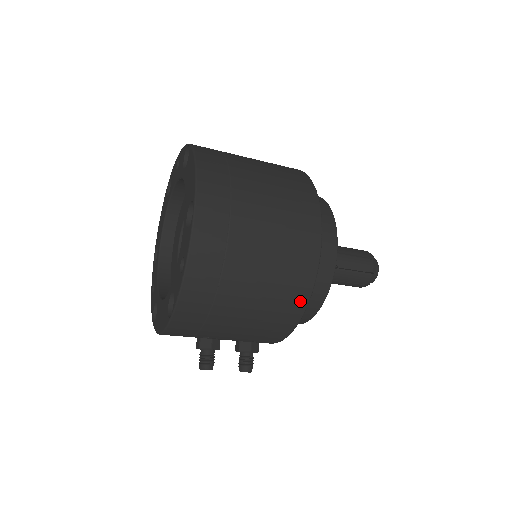
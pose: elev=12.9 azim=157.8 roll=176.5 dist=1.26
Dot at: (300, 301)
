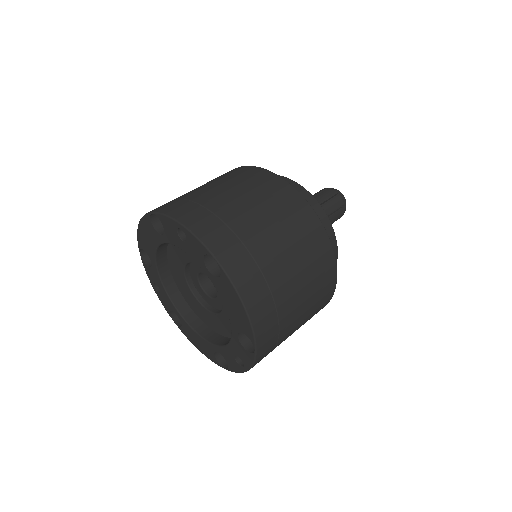
Dot at: occluded
